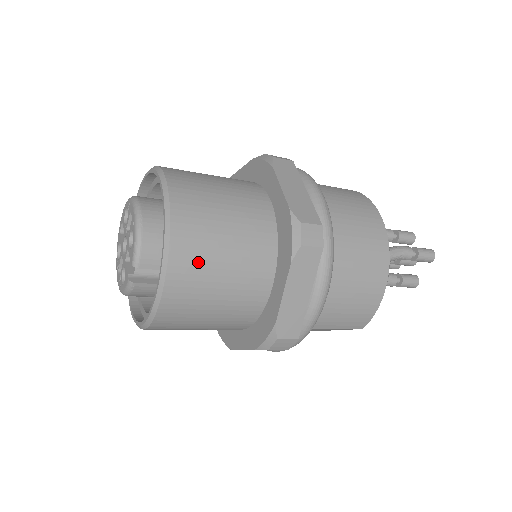
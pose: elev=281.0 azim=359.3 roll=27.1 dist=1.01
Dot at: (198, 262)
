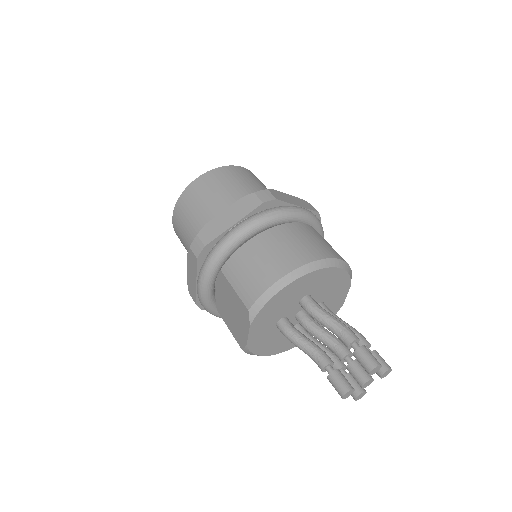
Dot at: (214, 182)
